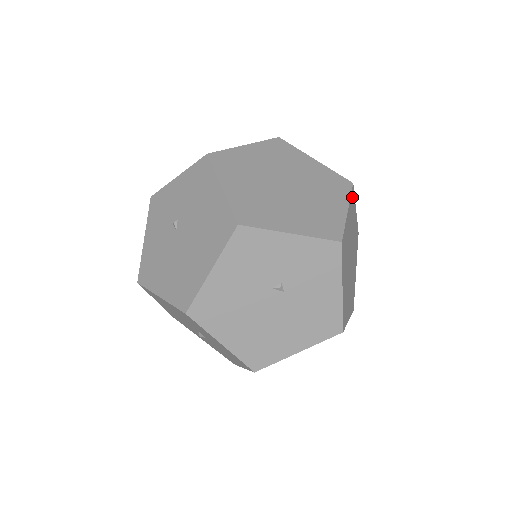
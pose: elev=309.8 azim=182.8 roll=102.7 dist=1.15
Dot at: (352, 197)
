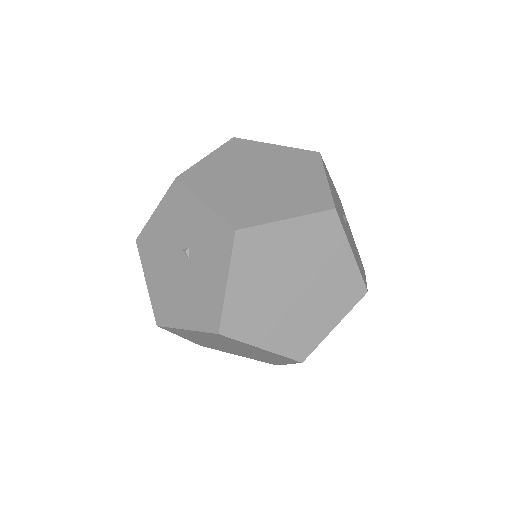
Dot at: (325, 221)
